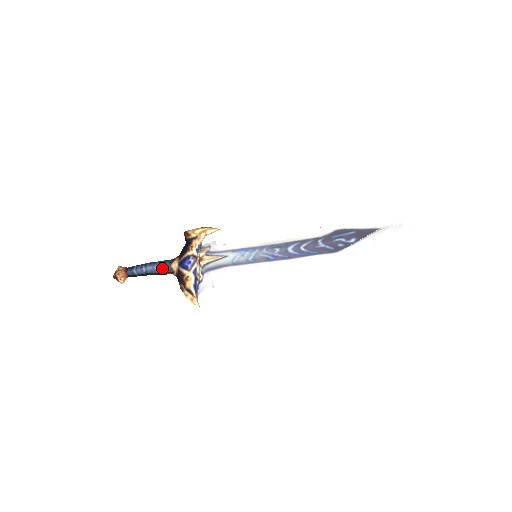
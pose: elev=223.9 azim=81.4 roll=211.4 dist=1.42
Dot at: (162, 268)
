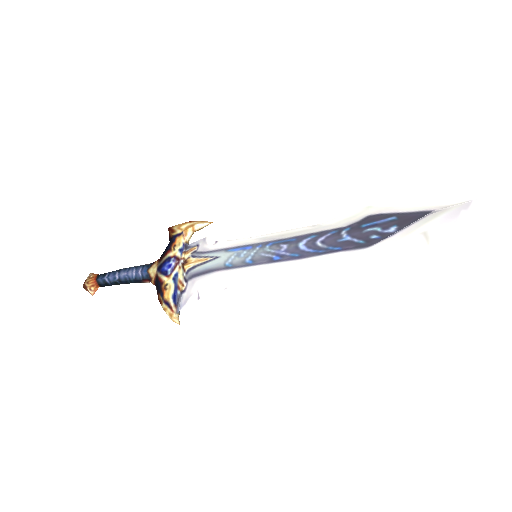
Dot at: (138, 274)
